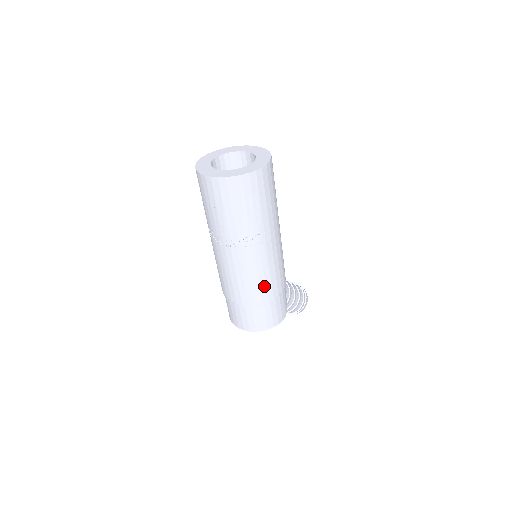
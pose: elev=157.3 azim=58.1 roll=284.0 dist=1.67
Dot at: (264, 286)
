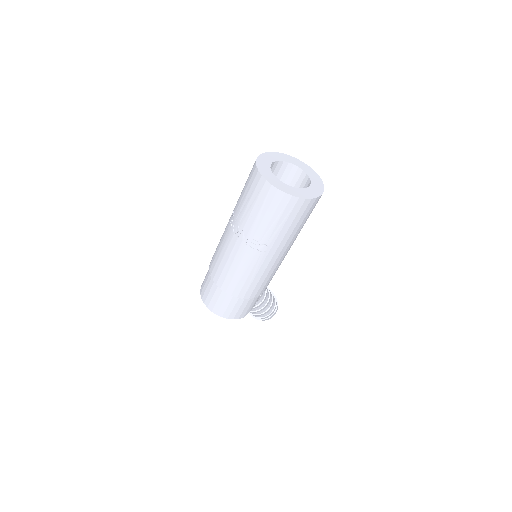
Dot at: (242, 285)
